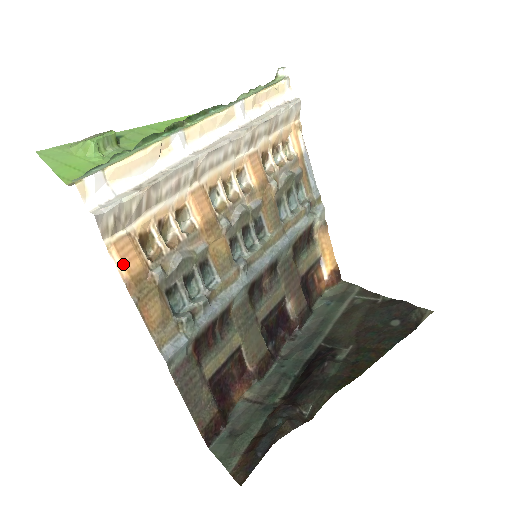
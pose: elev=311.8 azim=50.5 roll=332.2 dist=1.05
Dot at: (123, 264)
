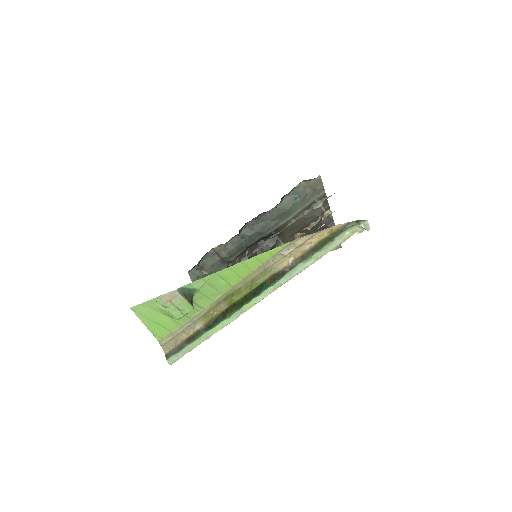
Dot at: occluded
